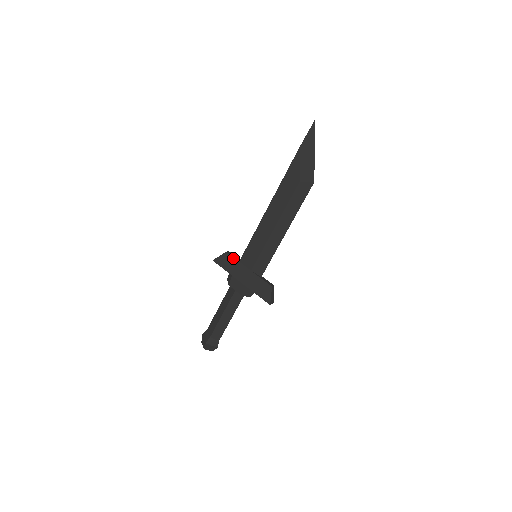
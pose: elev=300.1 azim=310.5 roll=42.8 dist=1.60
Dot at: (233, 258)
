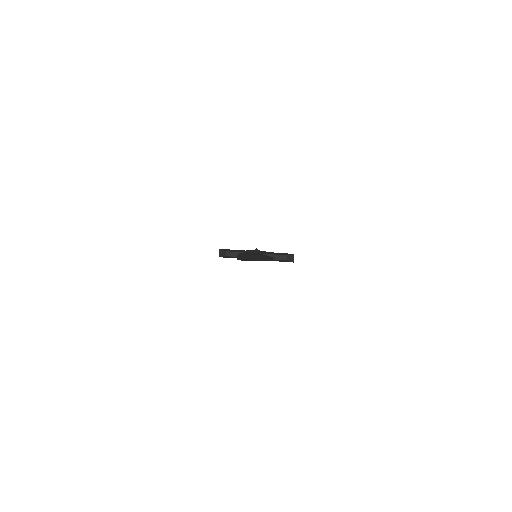
Dot at: occluded
